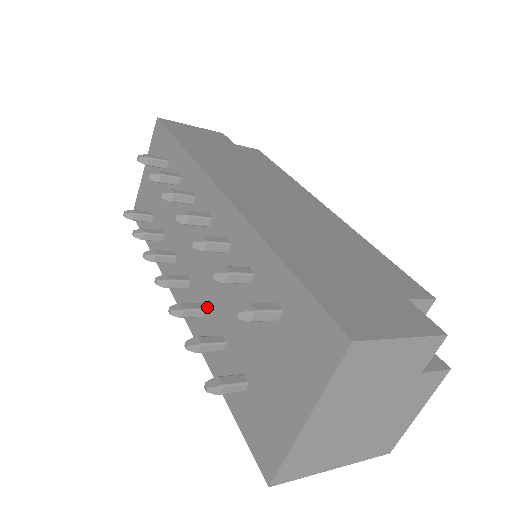
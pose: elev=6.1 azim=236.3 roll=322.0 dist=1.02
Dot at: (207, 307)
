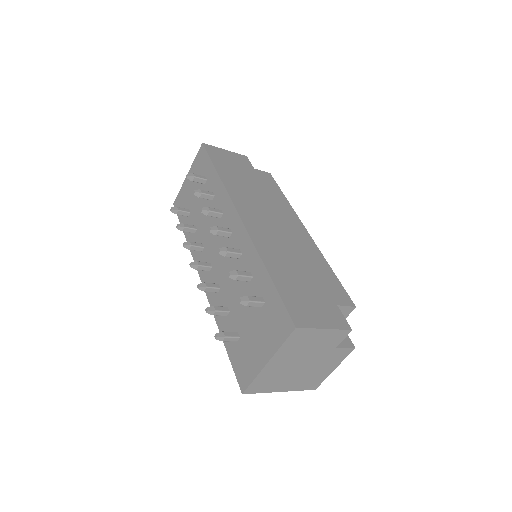
Dot at: (221, 287)
